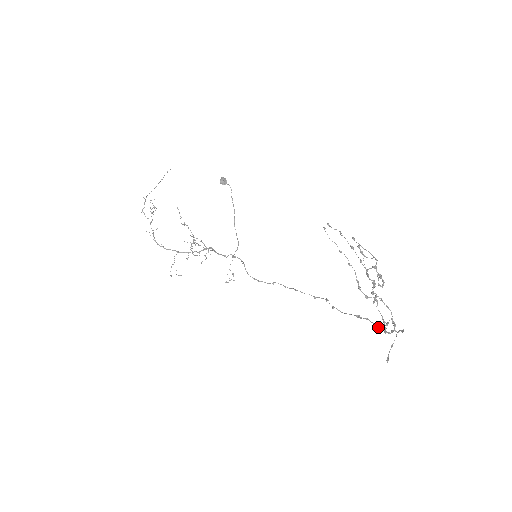
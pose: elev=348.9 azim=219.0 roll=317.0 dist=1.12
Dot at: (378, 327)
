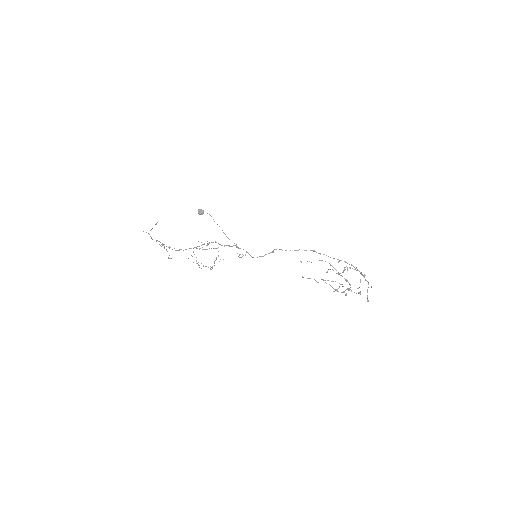
Dot at: (355, 268)
